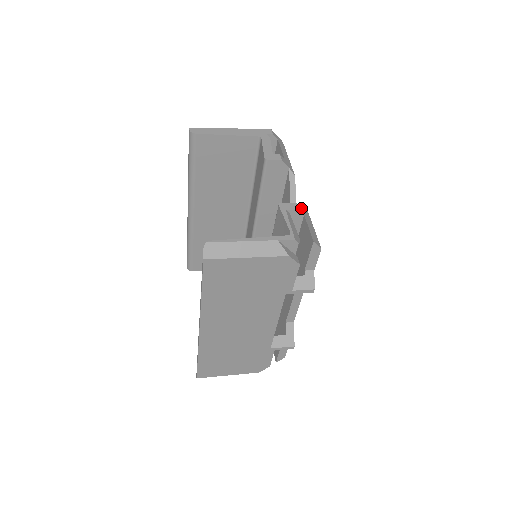
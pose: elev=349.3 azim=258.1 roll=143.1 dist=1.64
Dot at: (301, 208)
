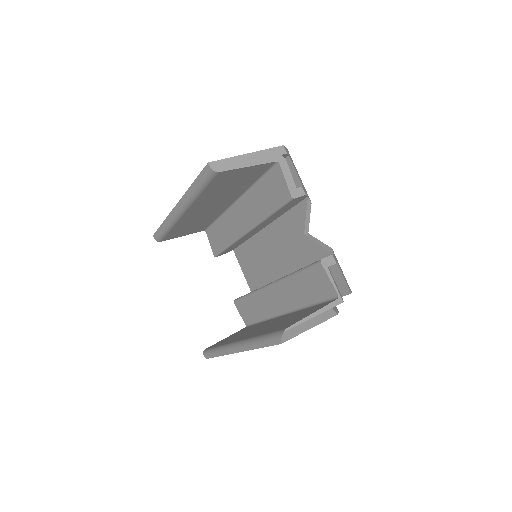
Dot at: (334, 256)
